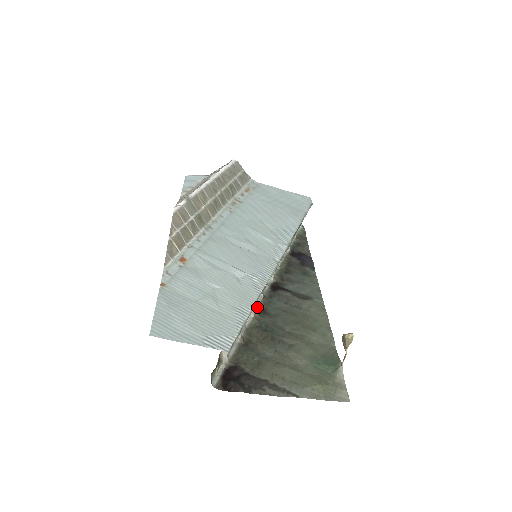
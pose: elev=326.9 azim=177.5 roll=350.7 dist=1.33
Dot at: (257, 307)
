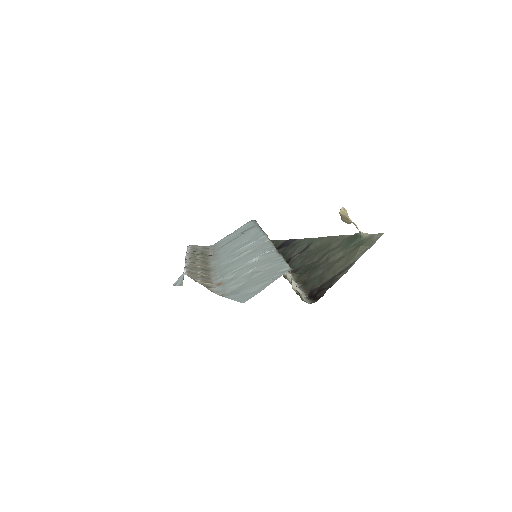
Dot at: occluded
